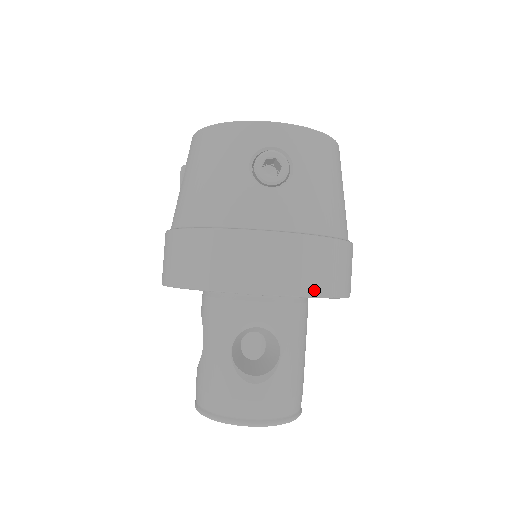
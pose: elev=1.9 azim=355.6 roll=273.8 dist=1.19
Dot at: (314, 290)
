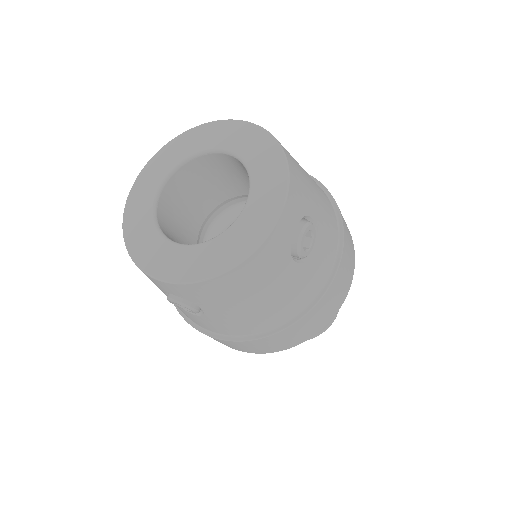
Dot at: (353, 247)
